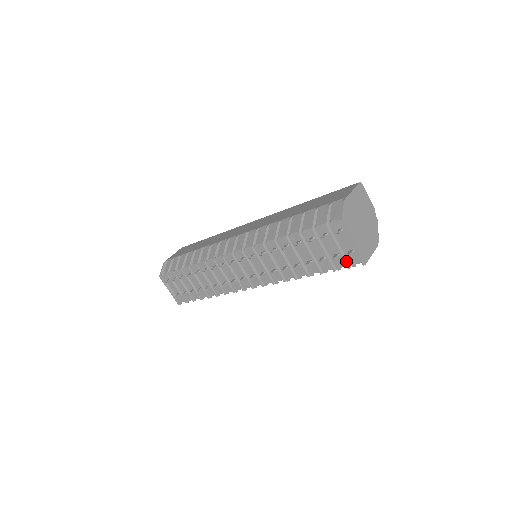
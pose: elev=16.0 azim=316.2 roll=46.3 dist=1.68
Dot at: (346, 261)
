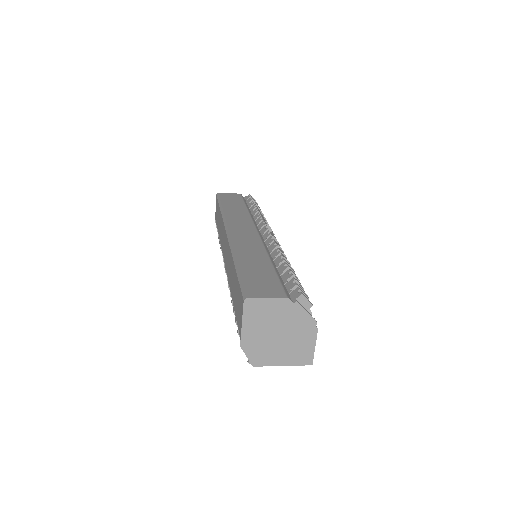
Dot at: occluded
